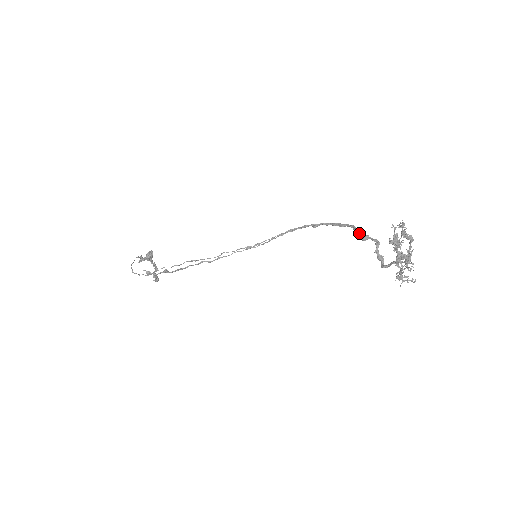
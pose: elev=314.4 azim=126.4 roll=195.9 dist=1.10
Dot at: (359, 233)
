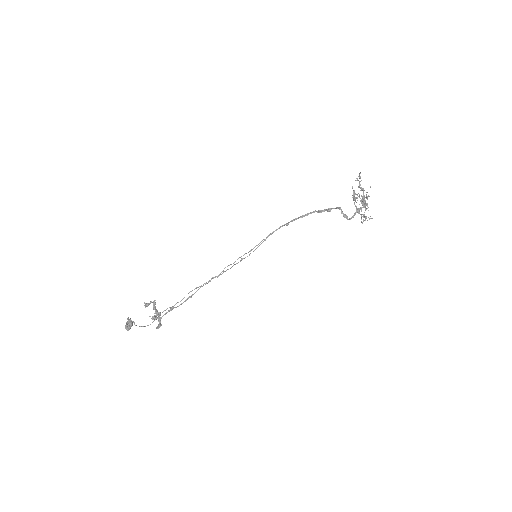
Dot at: (323, 211)
